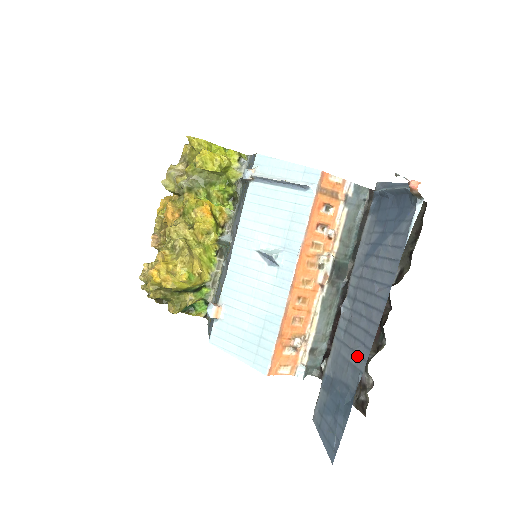
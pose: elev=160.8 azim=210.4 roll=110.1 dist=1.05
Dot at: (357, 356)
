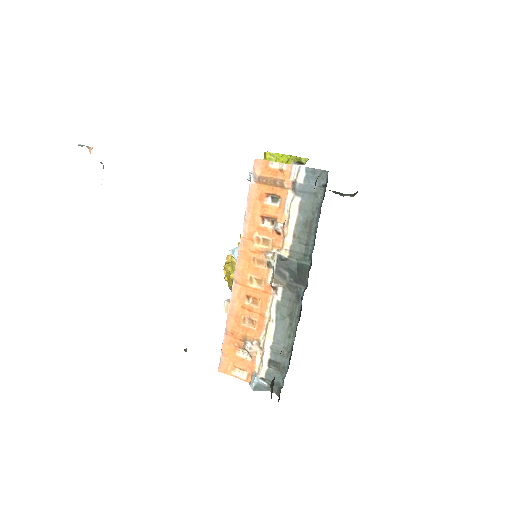
Dot at: occluded
